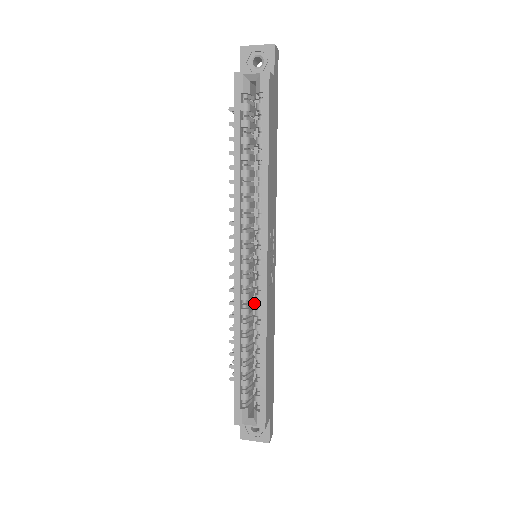
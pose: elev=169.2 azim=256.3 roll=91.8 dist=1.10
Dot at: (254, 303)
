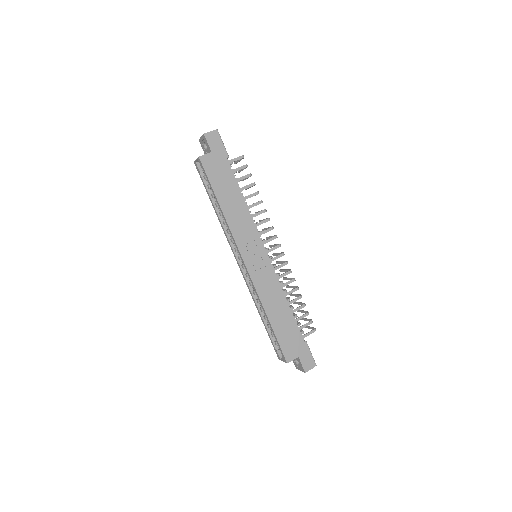
Dot at: occluded
